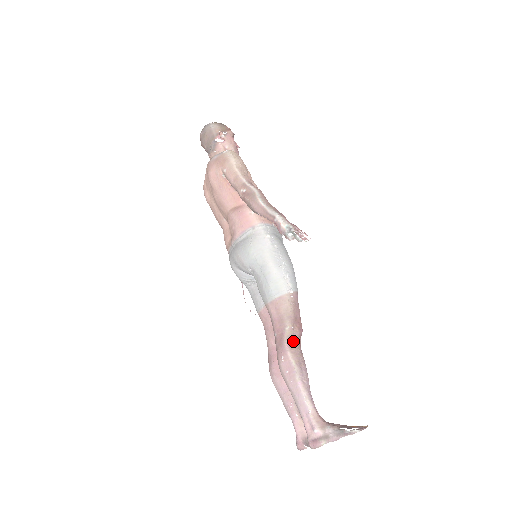
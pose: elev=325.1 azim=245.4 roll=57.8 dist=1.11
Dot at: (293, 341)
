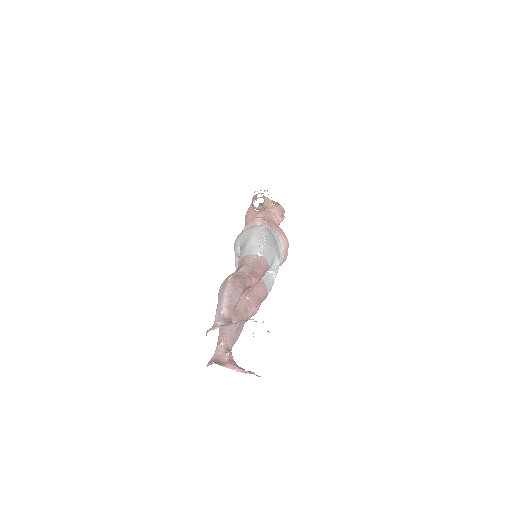
Dot at: (240, 275)
